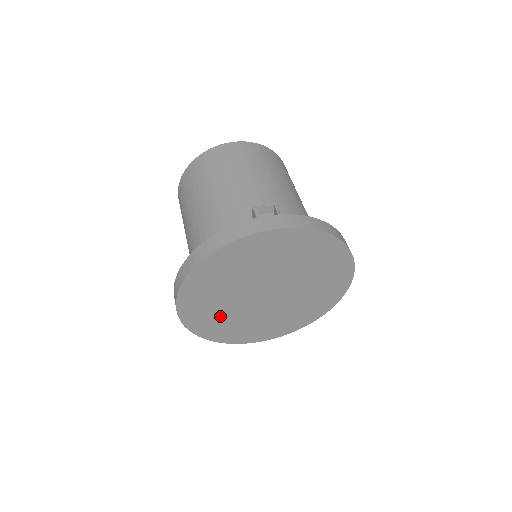
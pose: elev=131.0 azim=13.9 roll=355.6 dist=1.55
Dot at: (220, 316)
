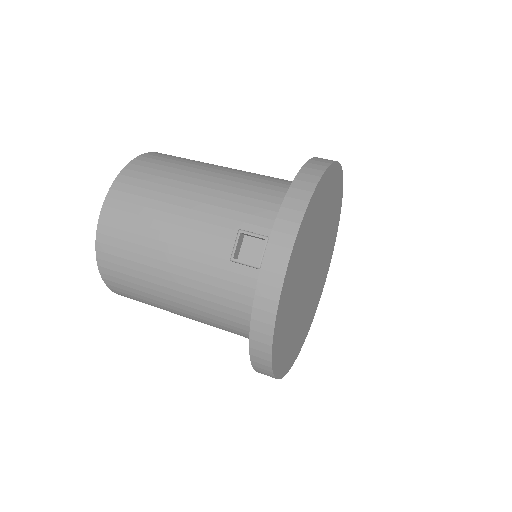
Dot at: (301, 326)
